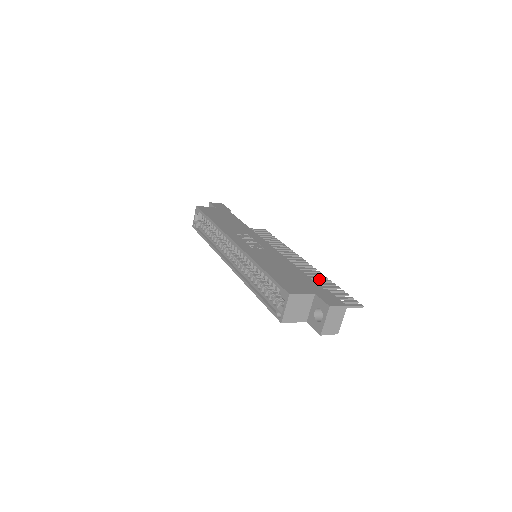
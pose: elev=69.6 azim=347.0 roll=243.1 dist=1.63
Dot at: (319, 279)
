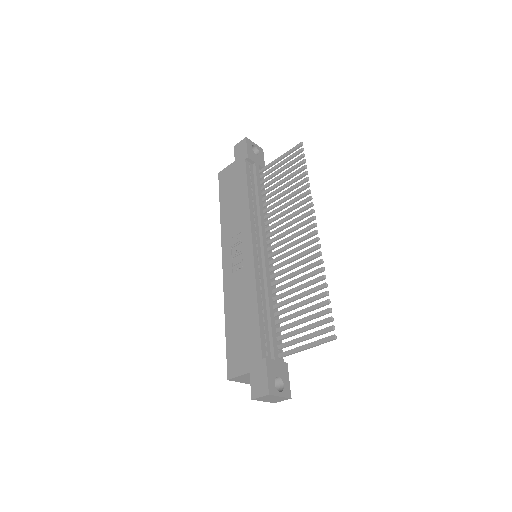
Dot at: (313, 275)
